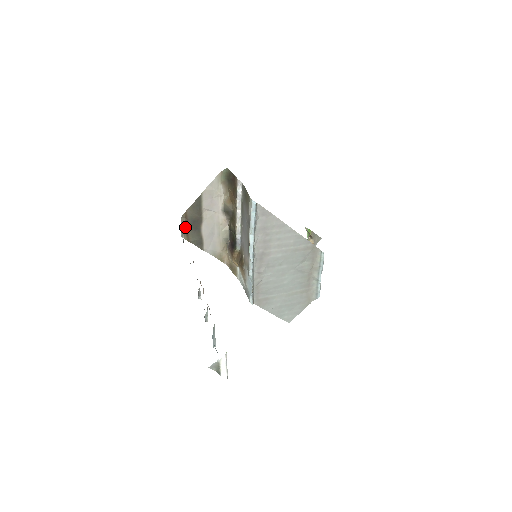
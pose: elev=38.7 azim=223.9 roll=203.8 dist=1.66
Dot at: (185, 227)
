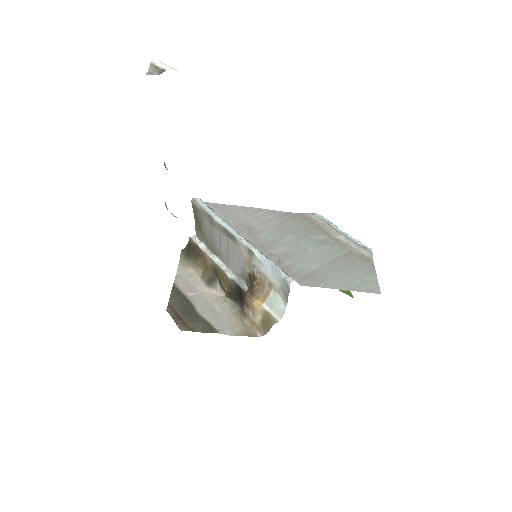
Dot at: (178, 319)
